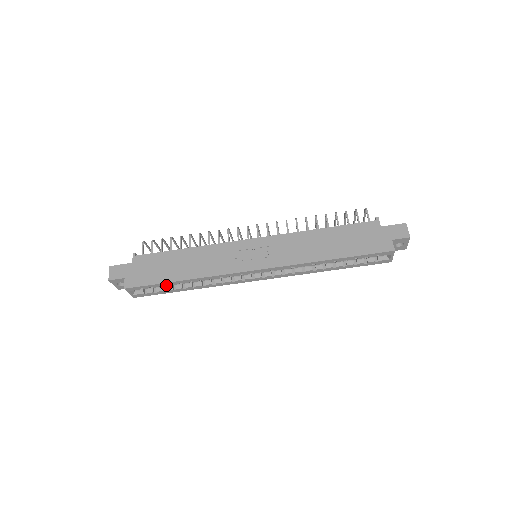
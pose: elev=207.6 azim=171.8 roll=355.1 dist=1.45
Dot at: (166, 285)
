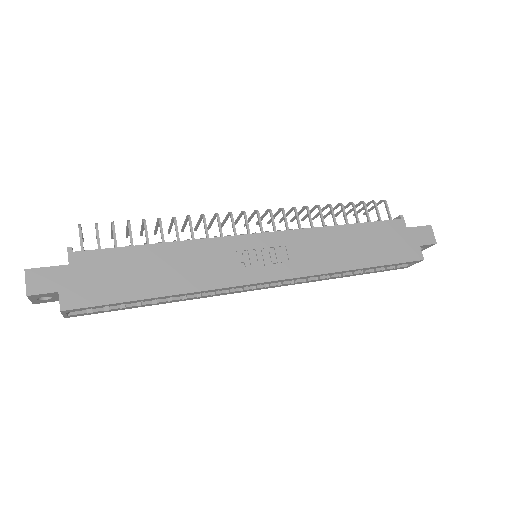
Dot at: (132, 302)
